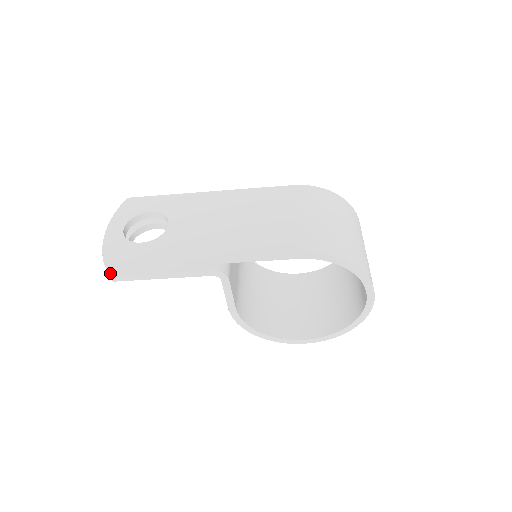
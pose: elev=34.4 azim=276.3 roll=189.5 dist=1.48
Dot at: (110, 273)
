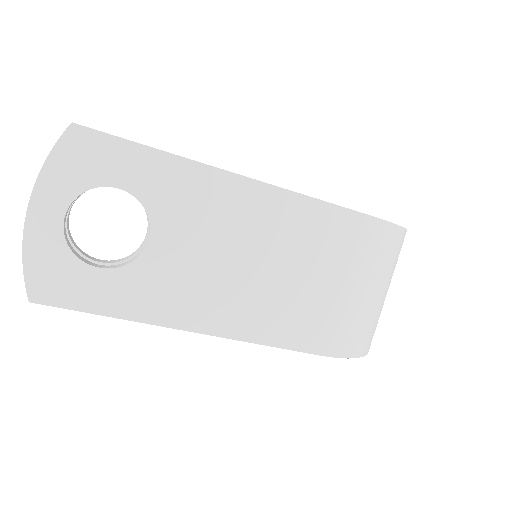
Dot at: occluded
